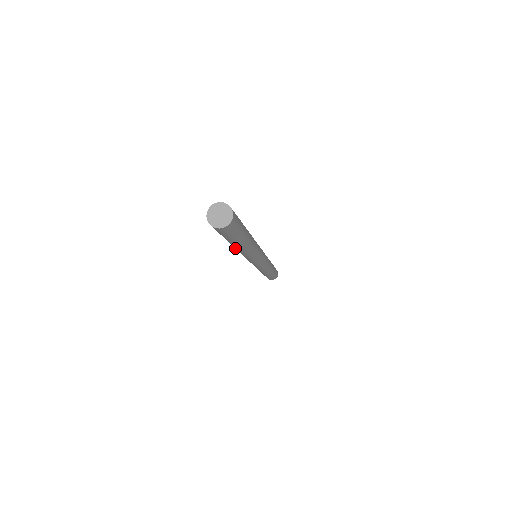
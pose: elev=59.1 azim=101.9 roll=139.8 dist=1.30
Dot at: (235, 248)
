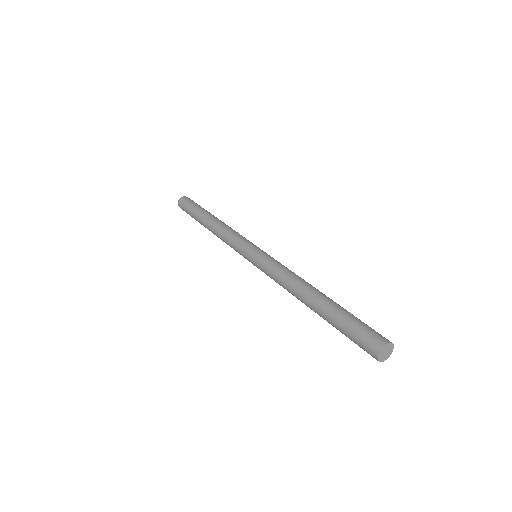
Dot at: (301, 299)
